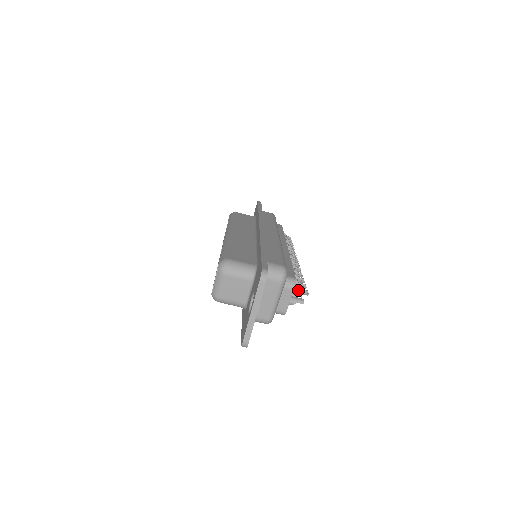
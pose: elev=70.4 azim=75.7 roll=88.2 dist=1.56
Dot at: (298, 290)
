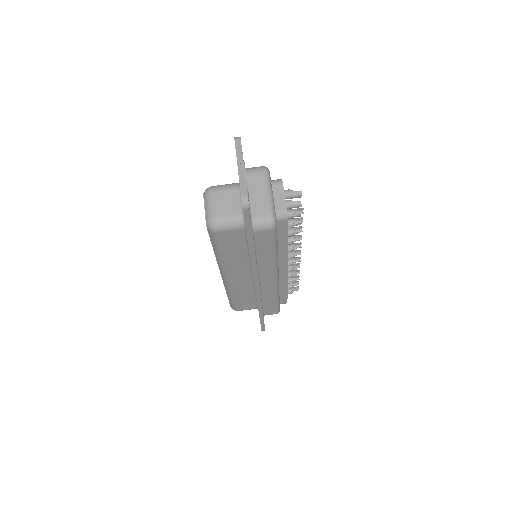
Dot at: (290, 191)
